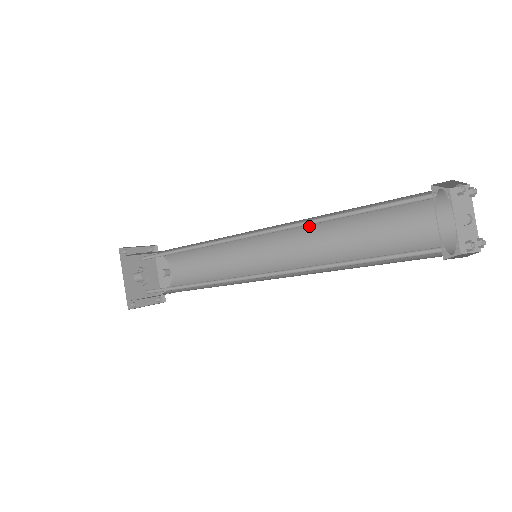
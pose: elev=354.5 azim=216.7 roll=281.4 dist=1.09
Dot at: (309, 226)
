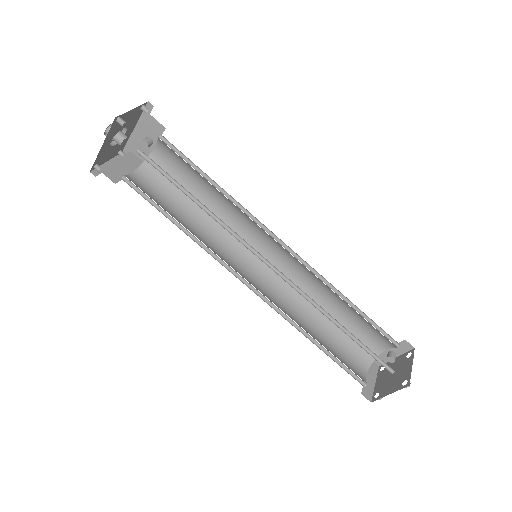
Dot at: (312, 273)
